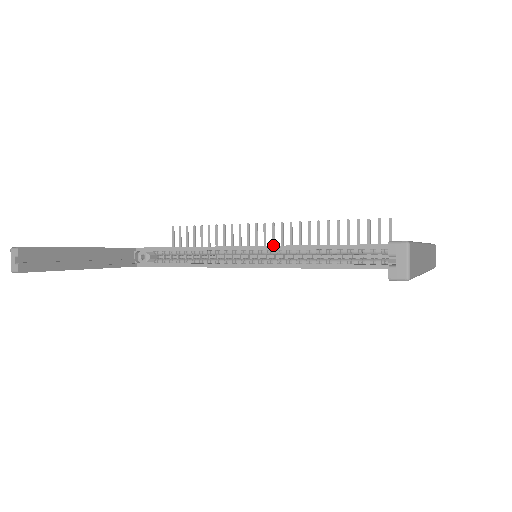
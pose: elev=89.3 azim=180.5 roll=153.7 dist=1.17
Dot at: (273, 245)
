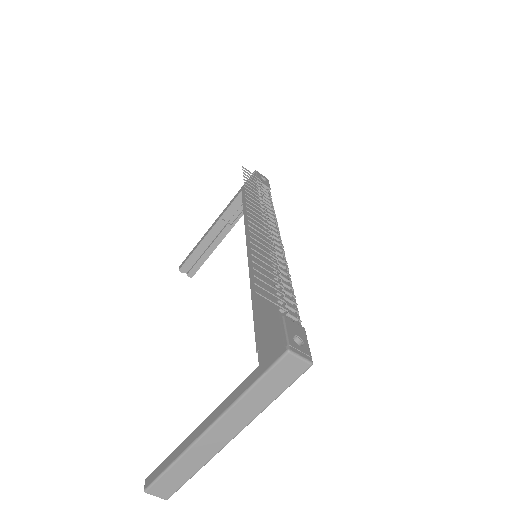
Dot at: occluded
